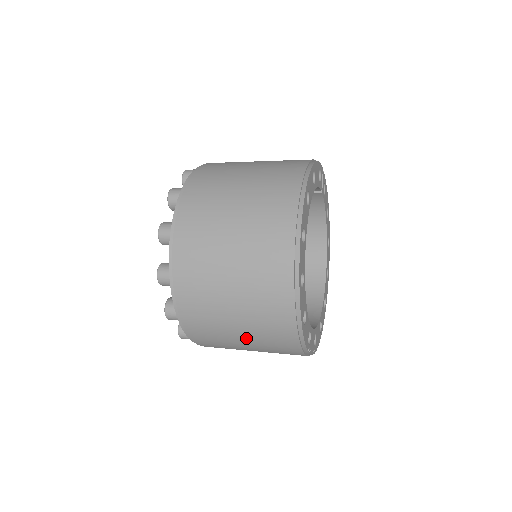
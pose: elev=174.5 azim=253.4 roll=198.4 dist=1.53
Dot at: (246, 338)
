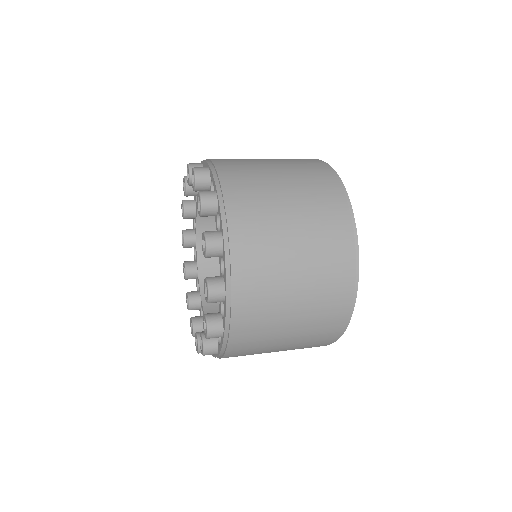
Dot at: (298, 309)
